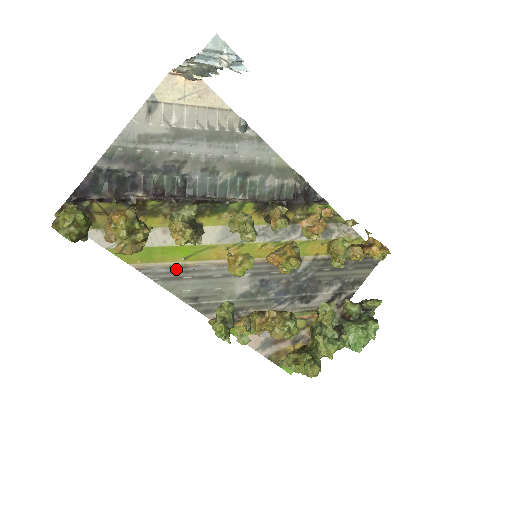
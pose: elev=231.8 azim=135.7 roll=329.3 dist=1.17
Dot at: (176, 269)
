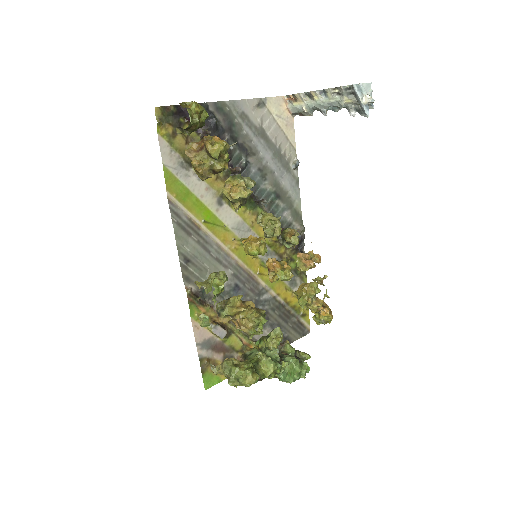
Dot at: (192, 224)
